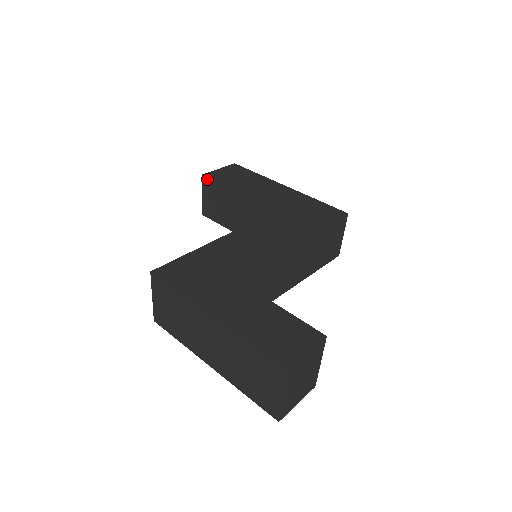
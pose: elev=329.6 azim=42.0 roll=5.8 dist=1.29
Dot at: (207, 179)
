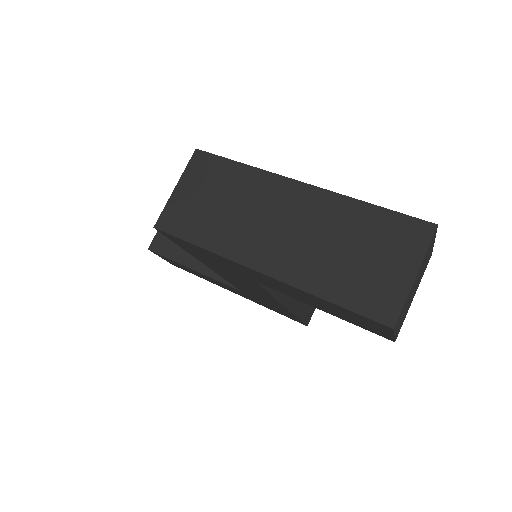
Dot at: occluded
